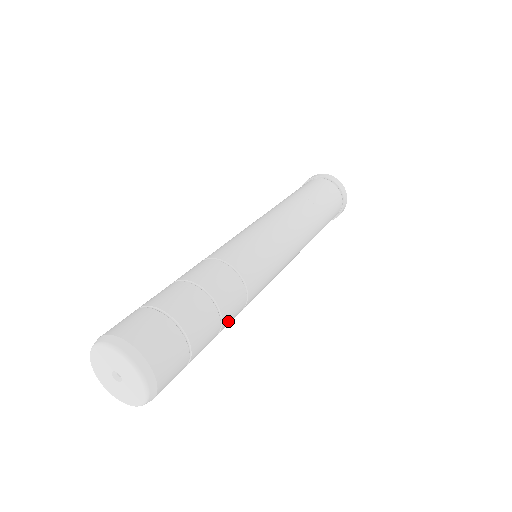
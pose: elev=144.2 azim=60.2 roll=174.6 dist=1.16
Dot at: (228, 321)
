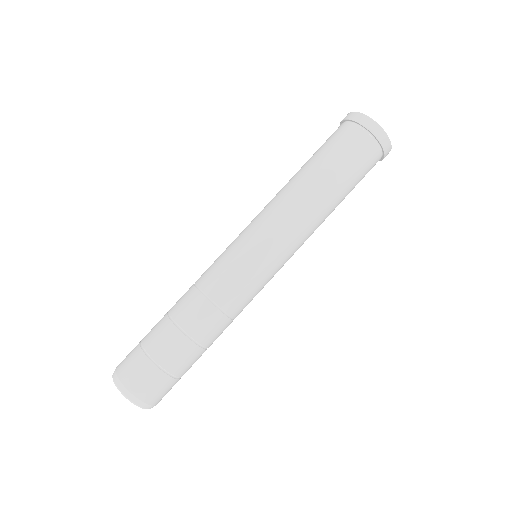
Dot at: (198, 329)
